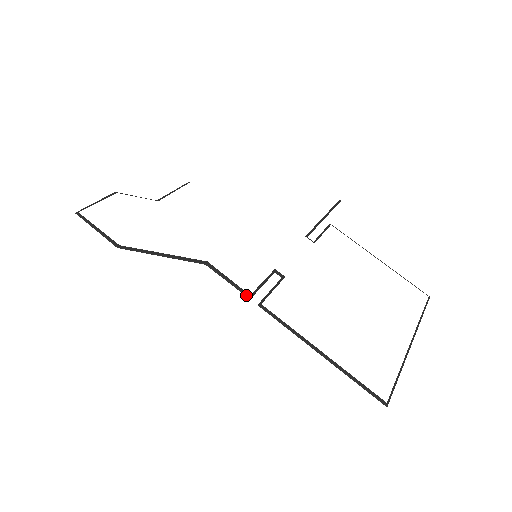
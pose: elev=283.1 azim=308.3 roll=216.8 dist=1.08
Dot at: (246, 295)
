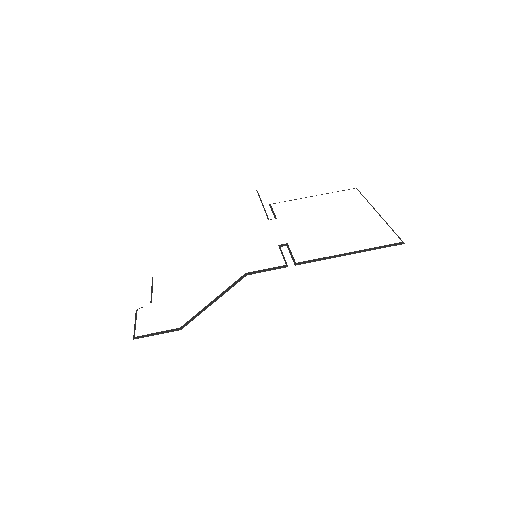
Dot at: (284, 267)
